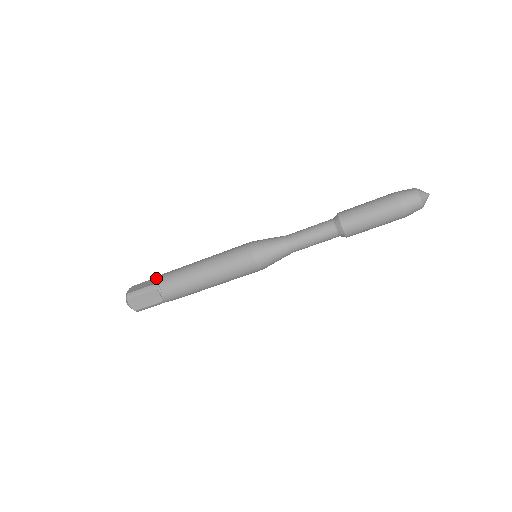
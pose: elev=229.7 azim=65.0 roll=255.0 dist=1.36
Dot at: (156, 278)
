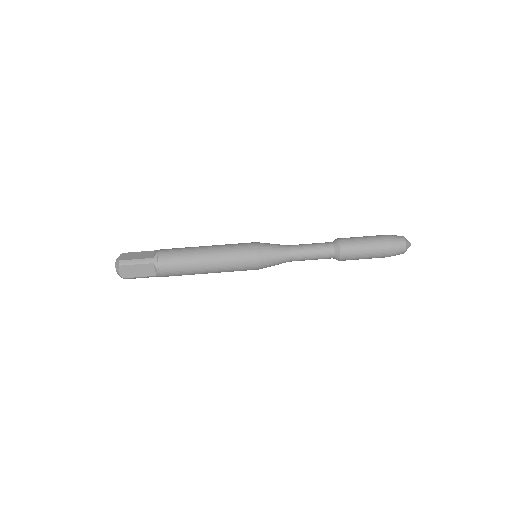
Dot at: occluded
